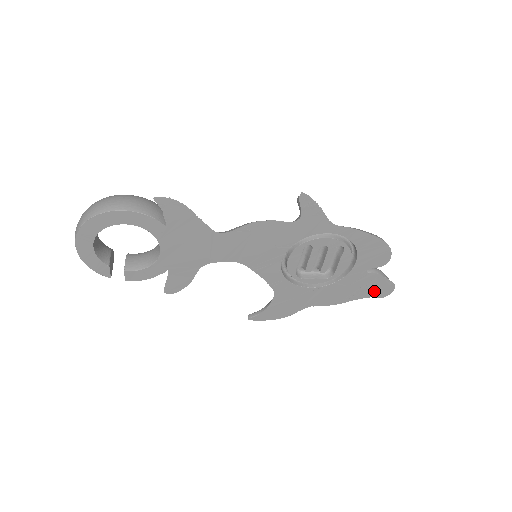
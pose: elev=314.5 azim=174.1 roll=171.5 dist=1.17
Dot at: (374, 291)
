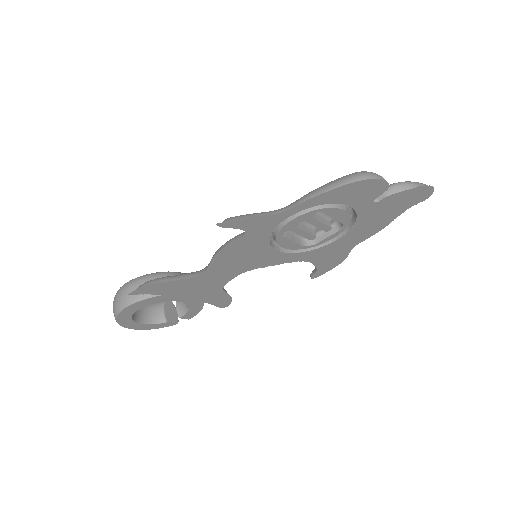
Dot at: (409, 202)
